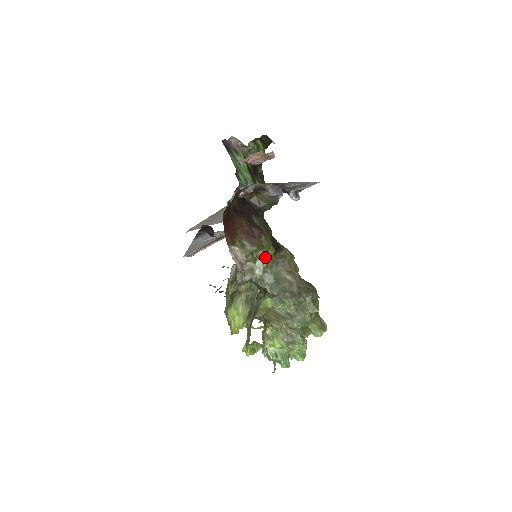
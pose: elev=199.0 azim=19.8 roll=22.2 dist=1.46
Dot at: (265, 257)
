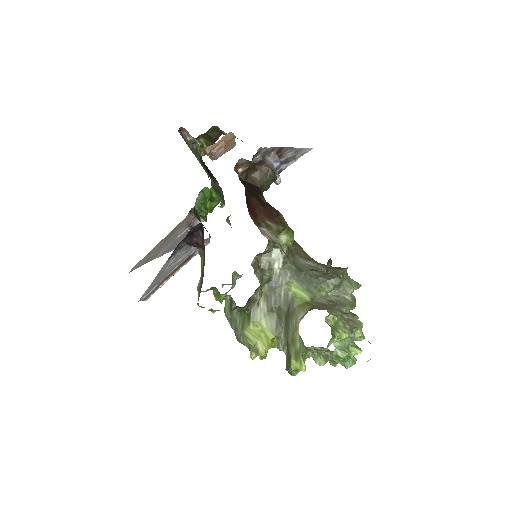
Dot at: (287, 240)
